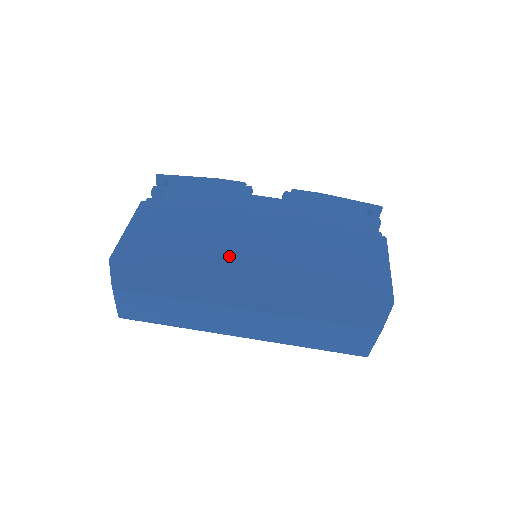
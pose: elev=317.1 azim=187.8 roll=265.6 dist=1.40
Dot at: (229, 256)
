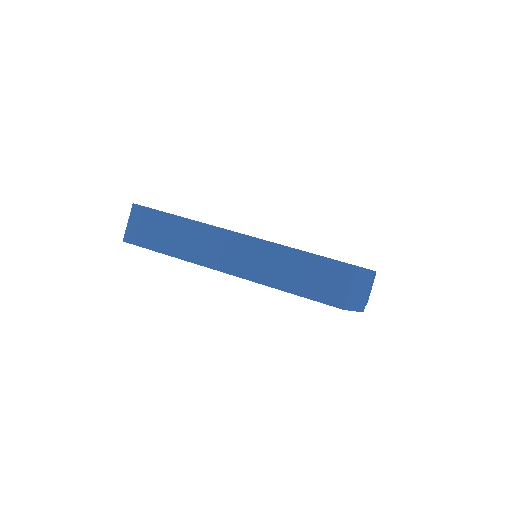
Dot at: occluded
